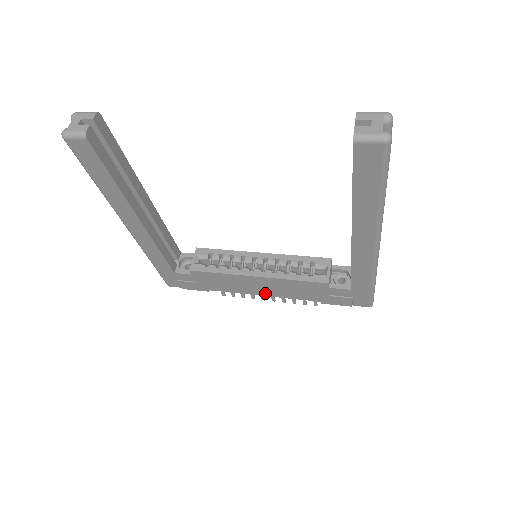
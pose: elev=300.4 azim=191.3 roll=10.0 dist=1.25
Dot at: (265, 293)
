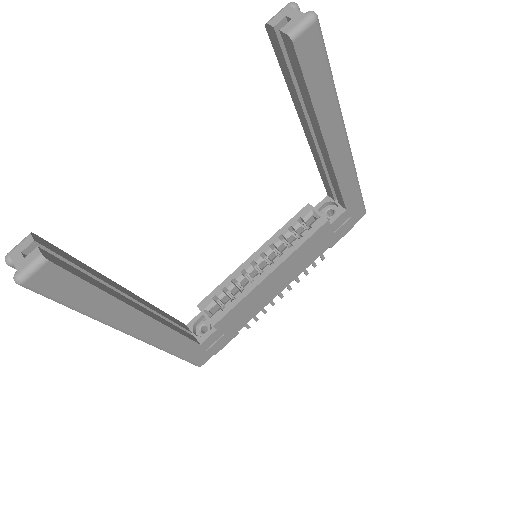
Dot at: (285, 284)
